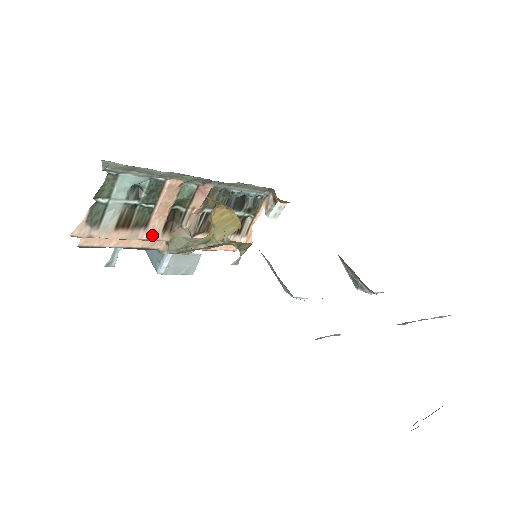
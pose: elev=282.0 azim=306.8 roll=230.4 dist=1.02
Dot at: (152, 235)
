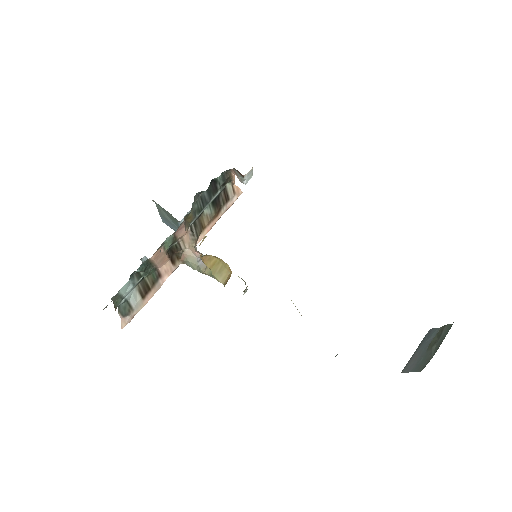
Dot at: (168, 274)
